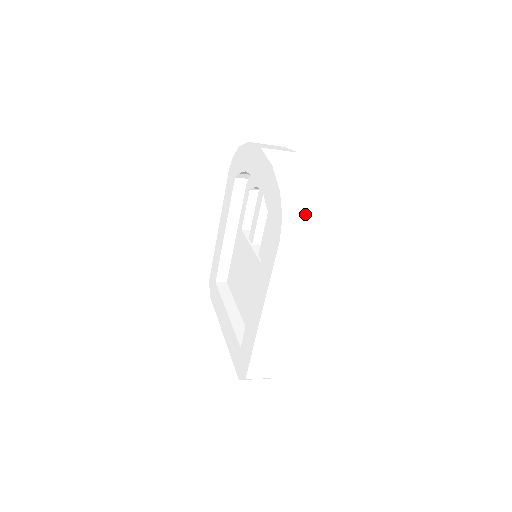
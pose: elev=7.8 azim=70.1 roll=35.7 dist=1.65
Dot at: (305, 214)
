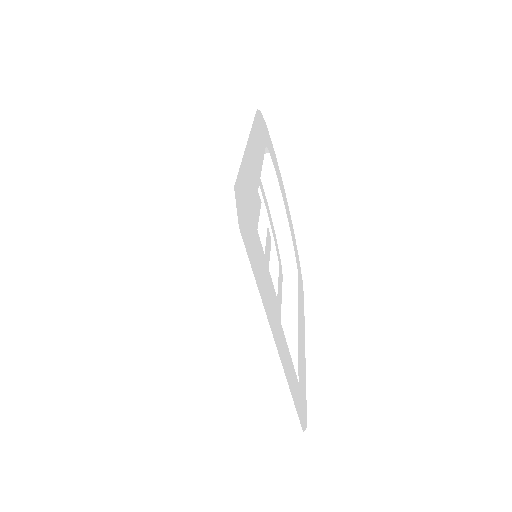
Dot at: occluded
